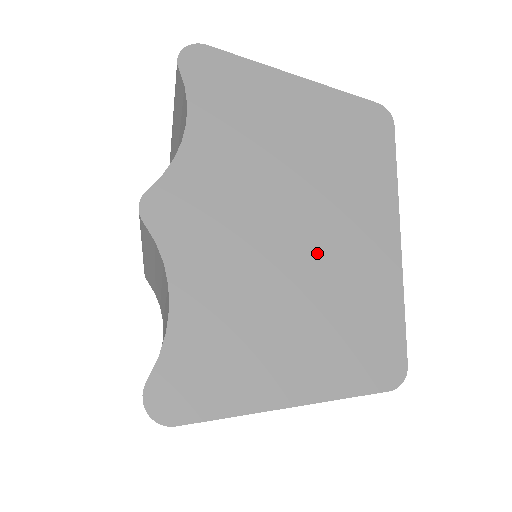
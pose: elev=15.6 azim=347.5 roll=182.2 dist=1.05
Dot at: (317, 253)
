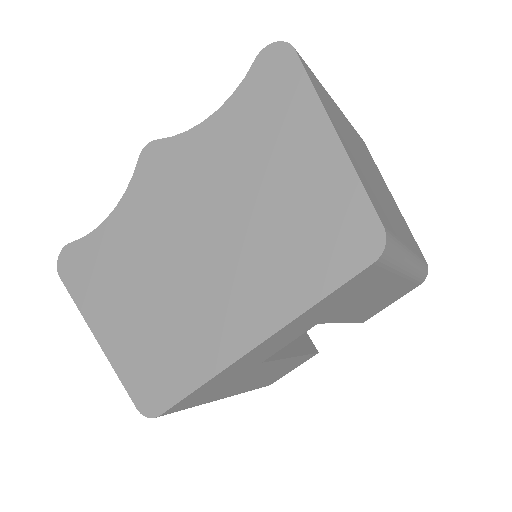
Dot at: (192, 283)
